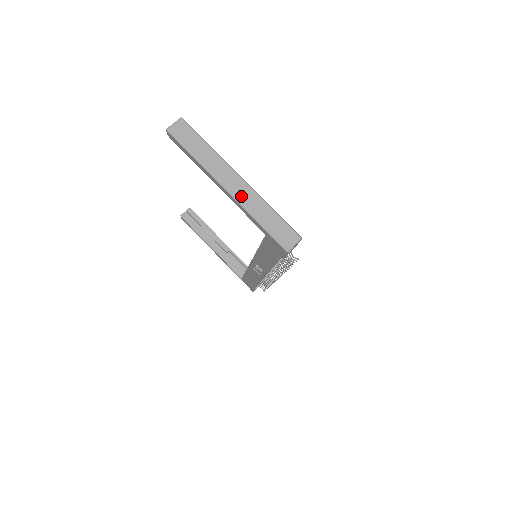
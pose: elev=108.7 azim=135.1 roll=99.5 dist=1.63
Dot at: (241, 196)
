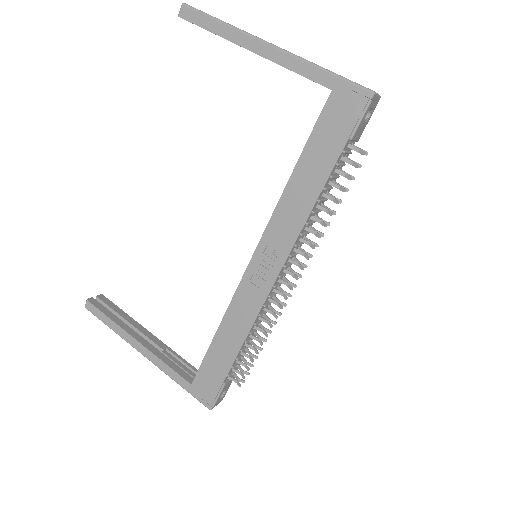
Dot at: (291, 53)
